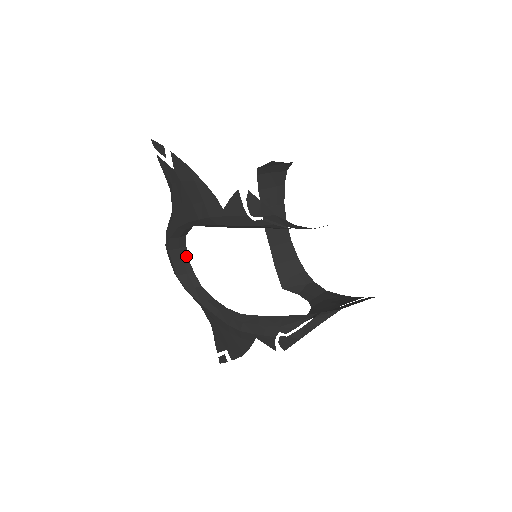
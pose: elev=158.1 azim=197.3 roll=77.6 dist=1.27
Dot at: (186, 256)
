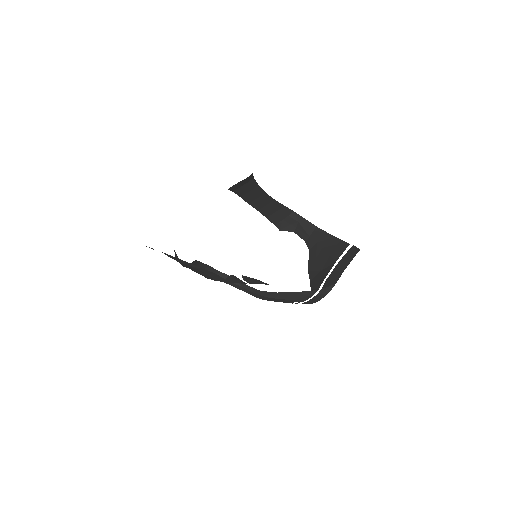
Dot at: (199, 262)
